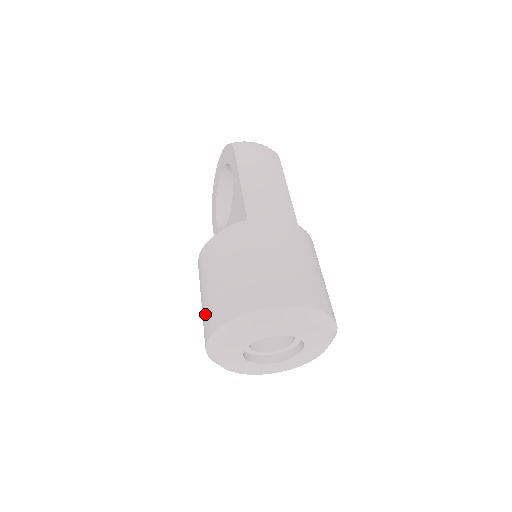
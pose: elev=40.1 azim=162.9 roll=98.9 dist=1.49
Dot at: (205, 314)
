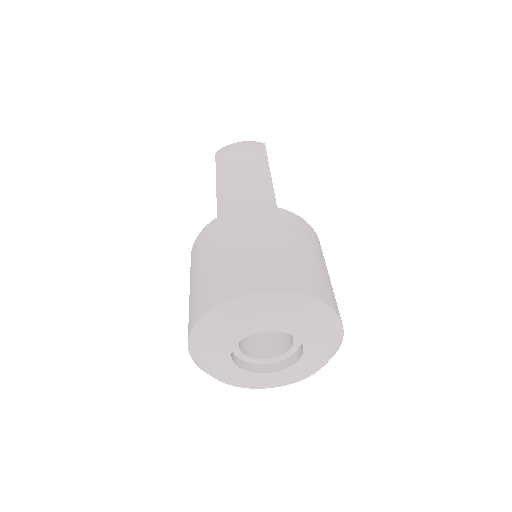
Dot at: occluded
